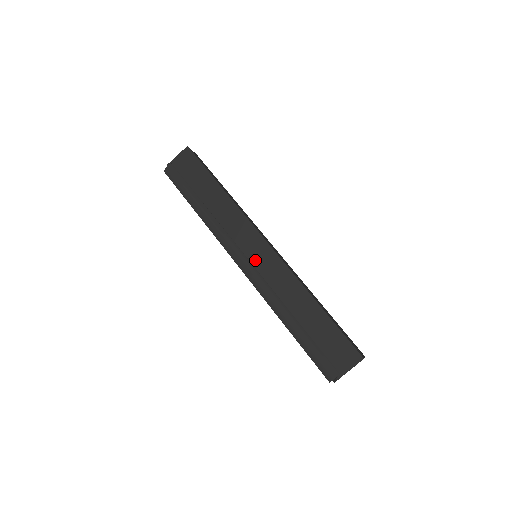
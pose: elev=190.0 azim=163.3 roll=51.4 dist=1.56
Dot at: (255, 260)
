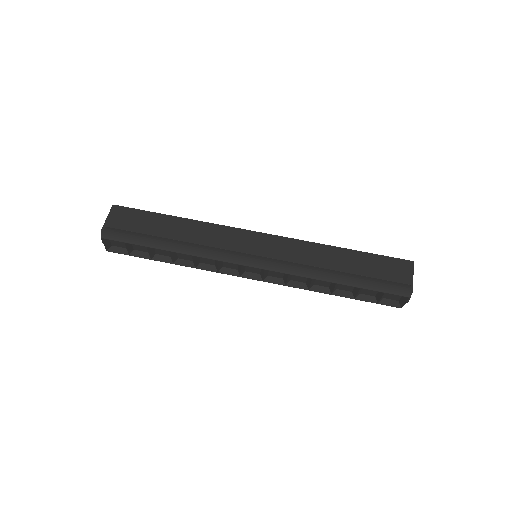
Dot at: (264, 252)
